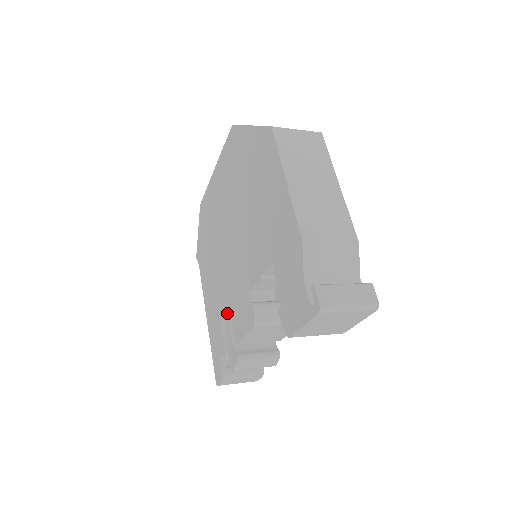
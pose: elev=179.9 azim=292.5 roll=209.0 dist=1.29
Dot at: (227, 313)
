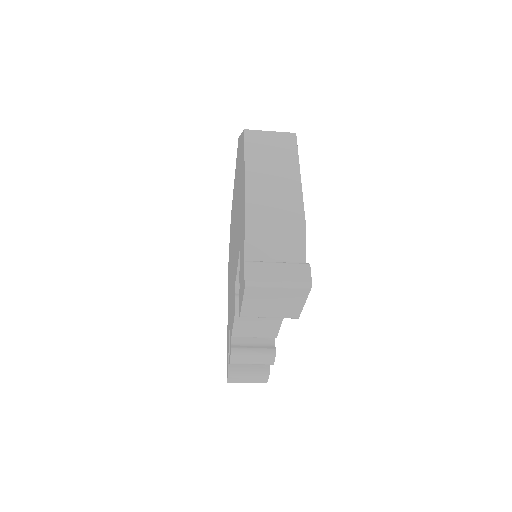
Dot at: occluded
